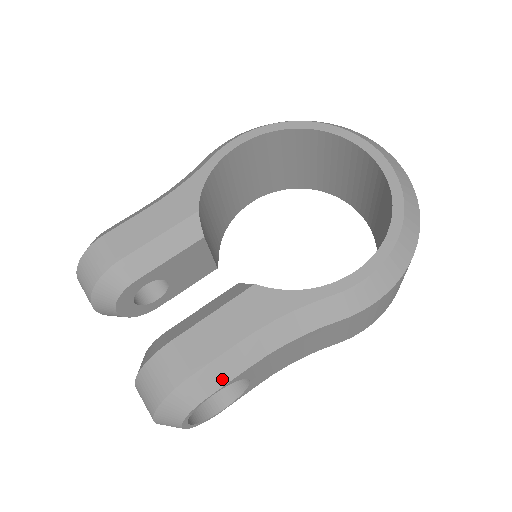
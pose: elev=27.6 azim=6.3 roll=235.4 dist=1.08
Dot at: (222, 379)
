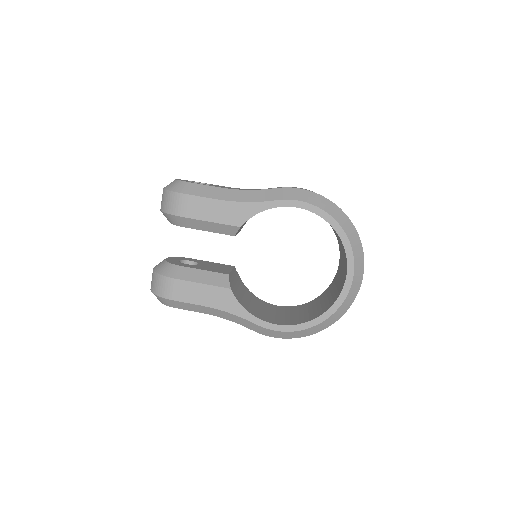
Dot at: (186, 308)
